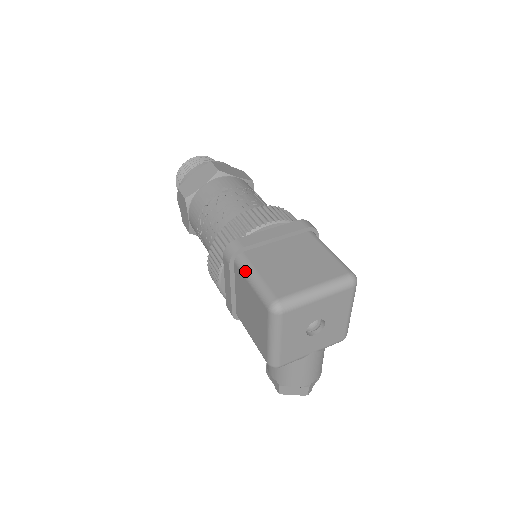
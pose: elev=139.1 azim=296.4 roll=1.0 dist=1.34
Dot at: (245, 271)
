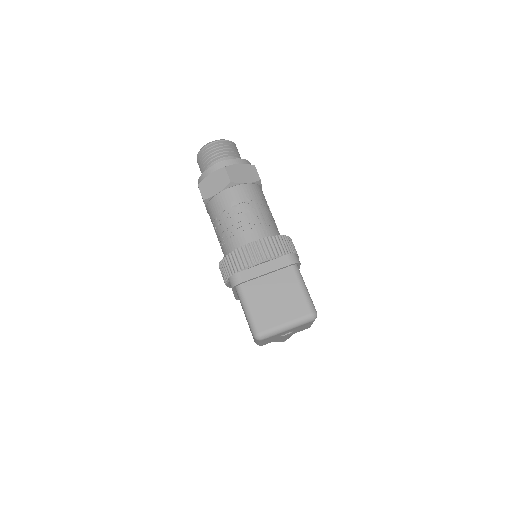
Dot at: (241, 301)
